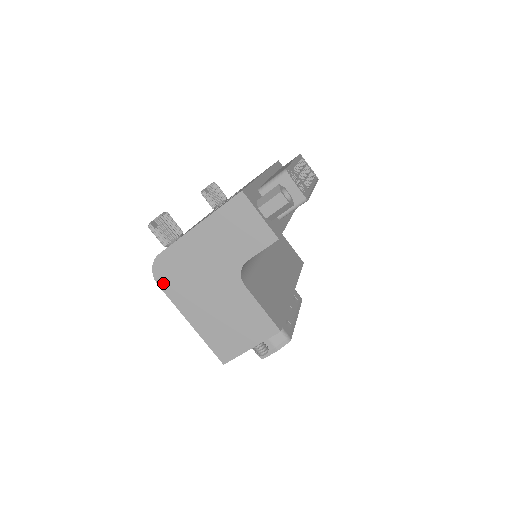
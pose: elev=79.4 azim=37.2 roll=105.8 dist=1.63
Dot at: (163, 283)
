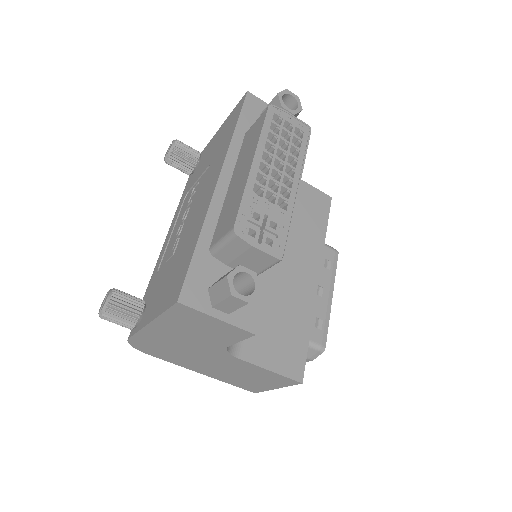
Dot at: (151, 354)
